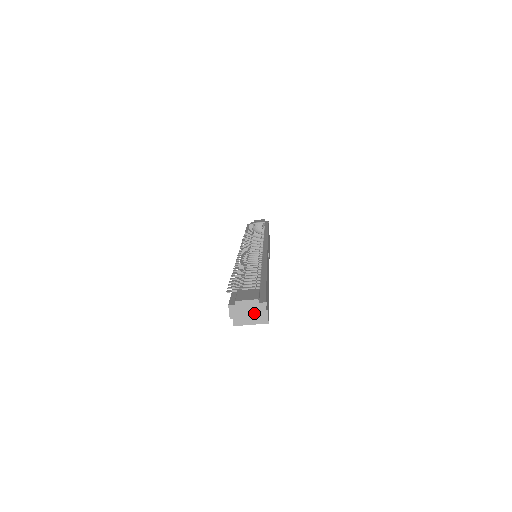
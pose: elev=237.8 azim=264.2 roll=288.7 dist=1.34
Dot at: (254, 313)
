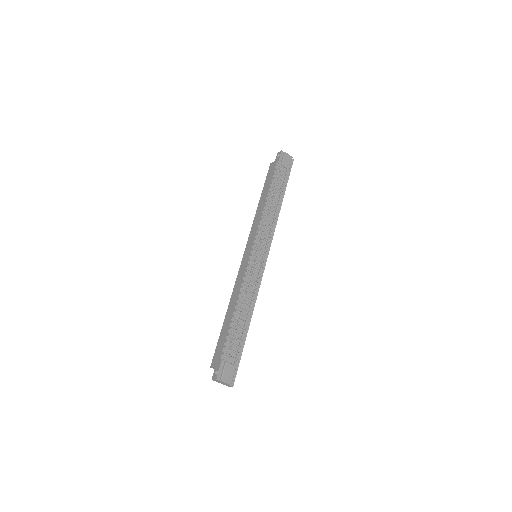
Dot at: (224, 384)
